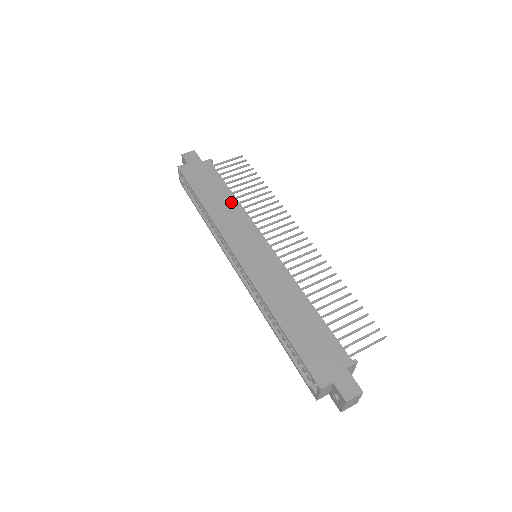
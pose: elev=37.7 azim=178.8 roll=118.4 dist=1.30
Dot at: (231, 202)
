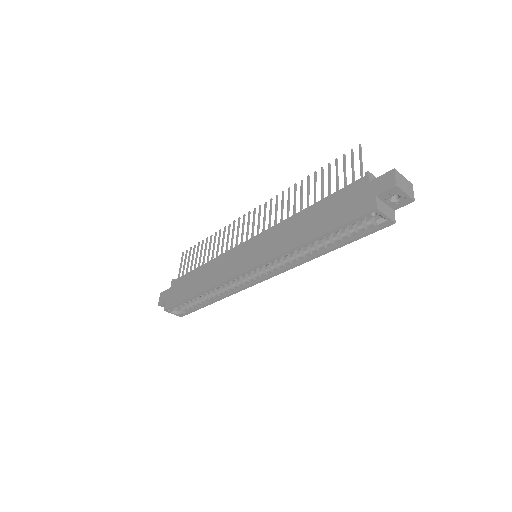
Dot at: (207, 268)
